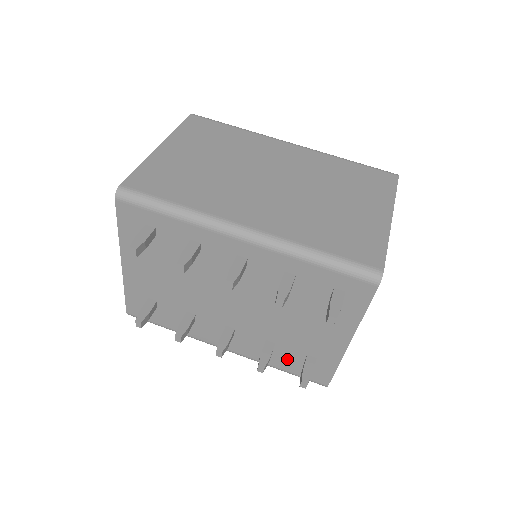
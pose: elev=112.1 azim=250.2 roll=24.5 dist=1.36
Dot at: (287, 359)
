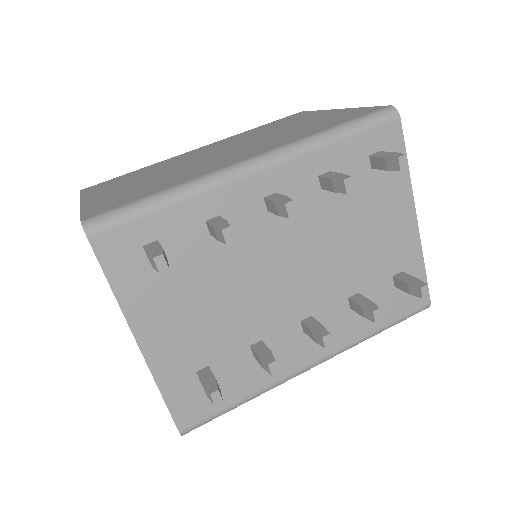
Dot at: (379, 305)
